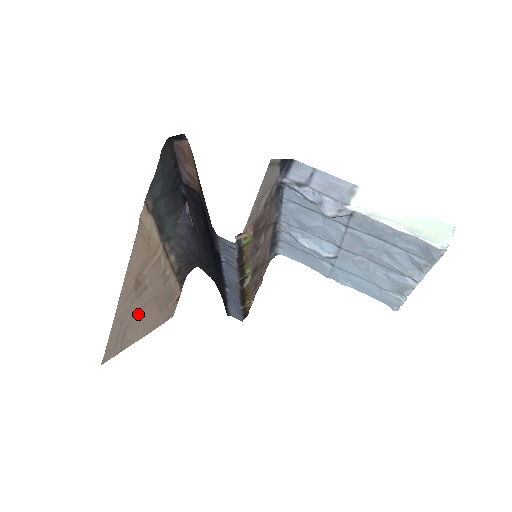
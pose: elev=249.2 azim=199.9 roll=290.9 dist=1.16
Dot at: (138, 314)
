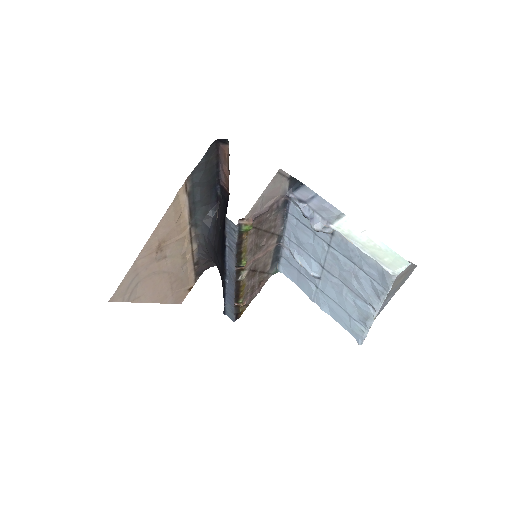
Dot at: (152, 277)
